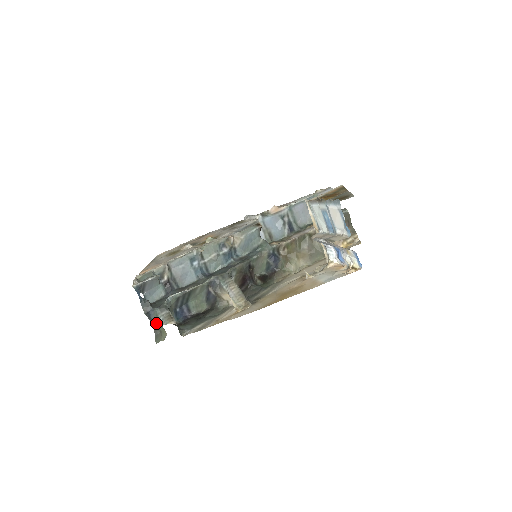
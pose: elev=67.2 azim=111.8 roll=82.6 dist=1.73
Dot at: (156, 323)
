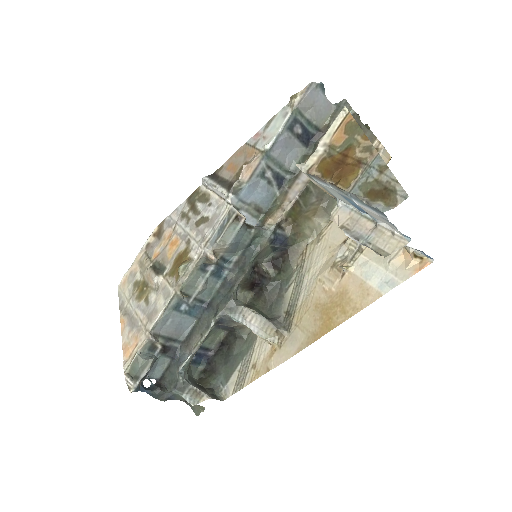
Dot at: occluded
